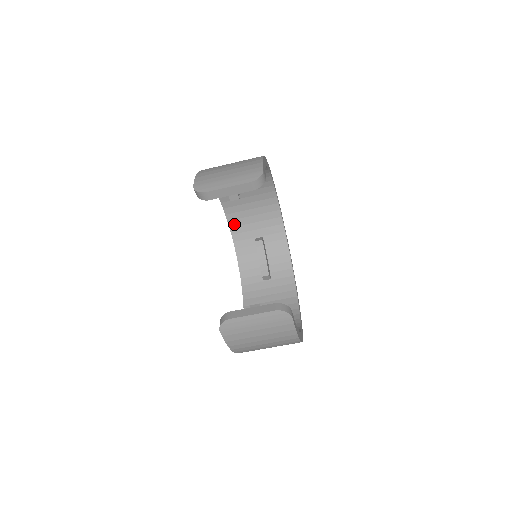
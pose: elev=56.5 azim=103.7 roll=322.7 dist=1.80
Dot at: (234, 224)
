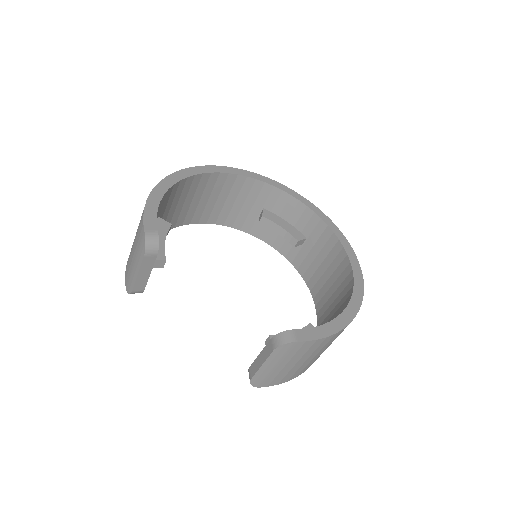
Dot at: (231, 222)
